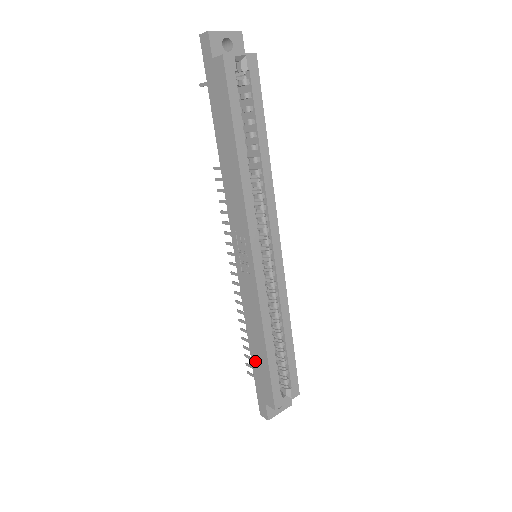
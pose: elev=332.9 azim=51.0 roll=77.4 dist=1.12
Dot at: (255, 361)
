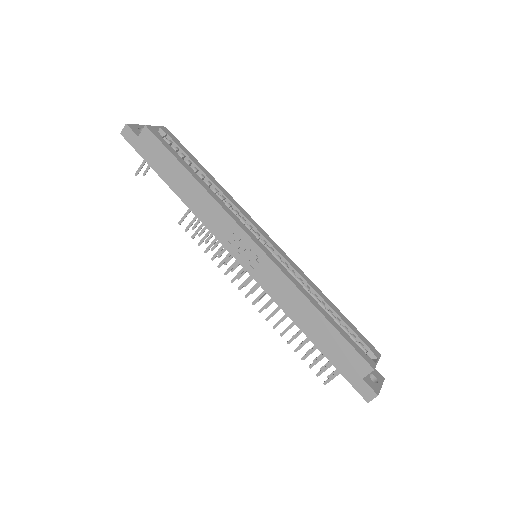
Dot at: (322, 344)
